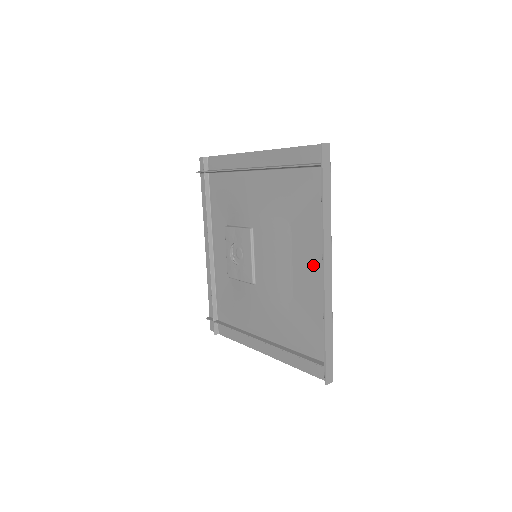
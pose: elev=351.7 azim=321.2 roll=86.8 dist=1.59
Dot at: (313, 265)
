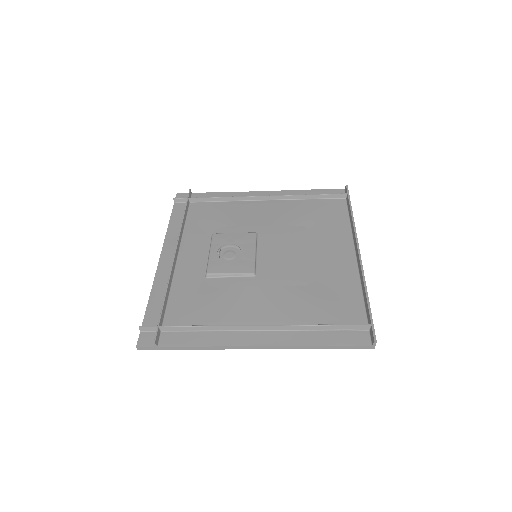
Dot at: (340, 253)
